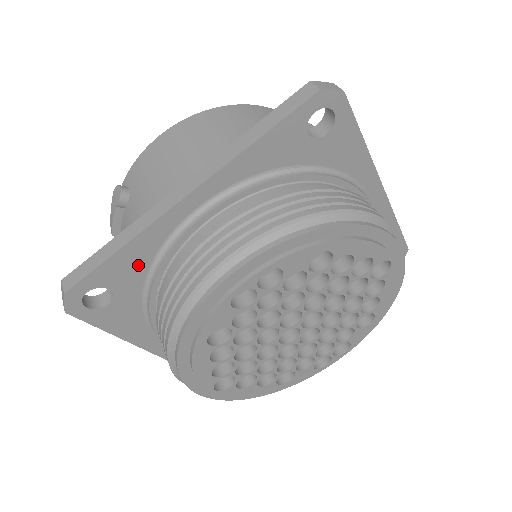
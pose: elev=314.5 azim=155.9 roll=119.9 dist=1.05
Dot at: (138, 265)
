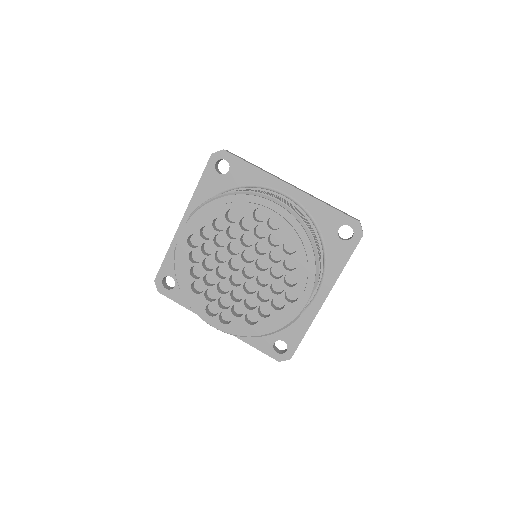
Dot at: (246, 179)
